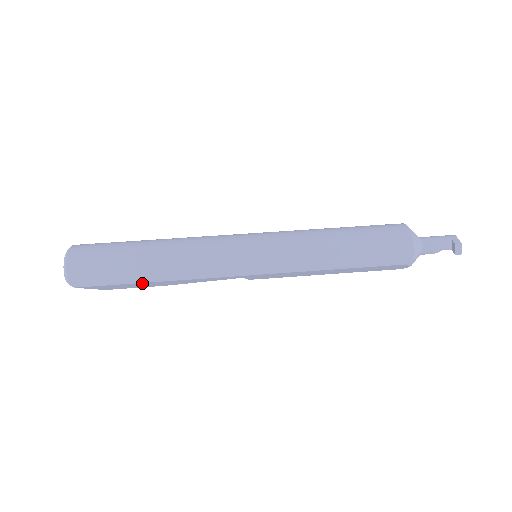
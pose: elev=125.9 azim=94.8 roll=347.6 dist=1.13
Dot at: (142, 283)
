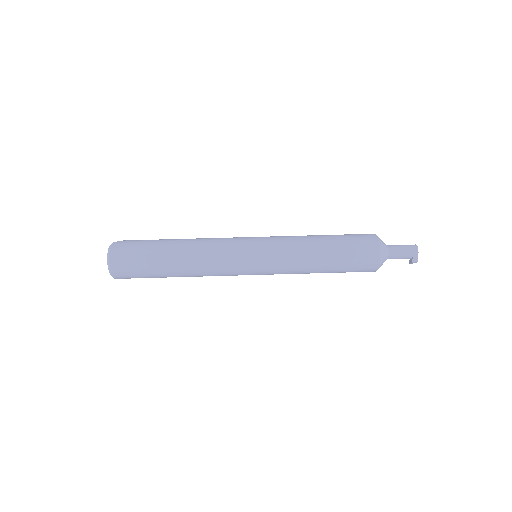
Dot at: occluded
